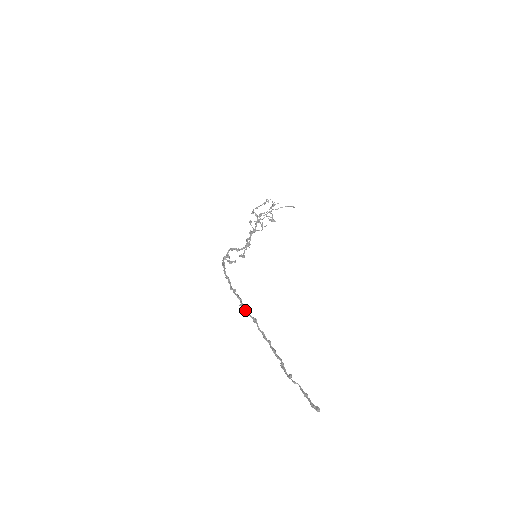
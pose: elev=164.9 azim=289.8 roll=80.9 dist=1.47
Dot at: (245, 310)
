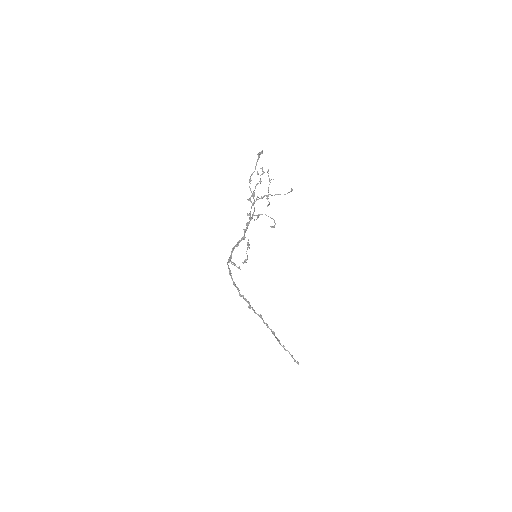
Dot at: (253, 310)
